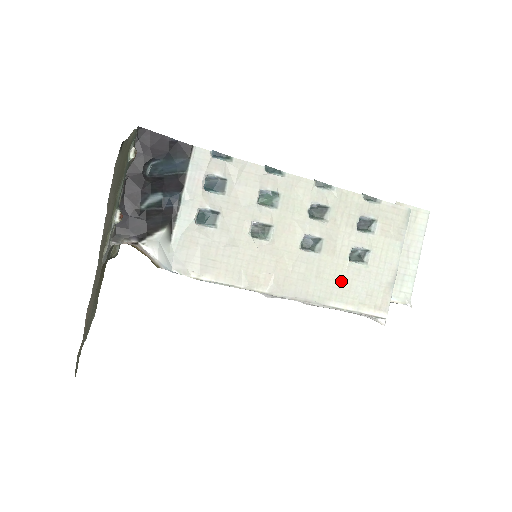
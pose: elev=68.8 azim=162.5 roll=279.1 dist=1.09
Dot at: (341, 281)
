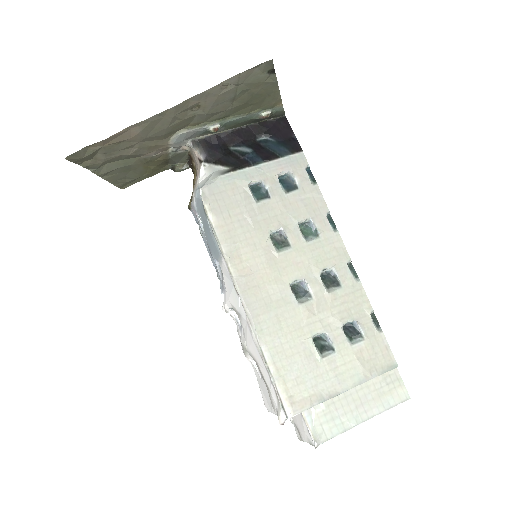
Dot at: (290, 342)
